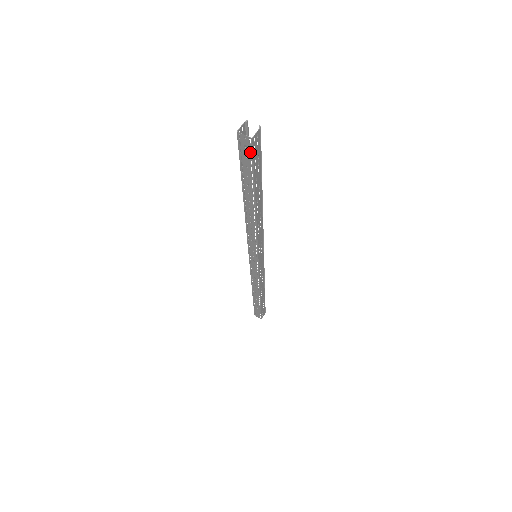
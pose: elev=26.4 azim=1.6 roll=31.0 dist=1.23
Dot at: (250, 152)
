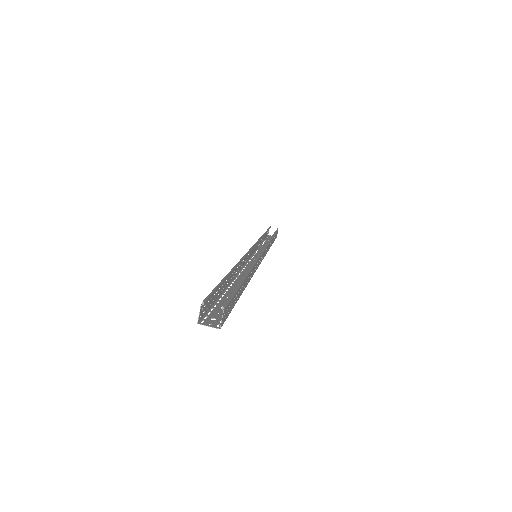
Dot at: (221, 319)
